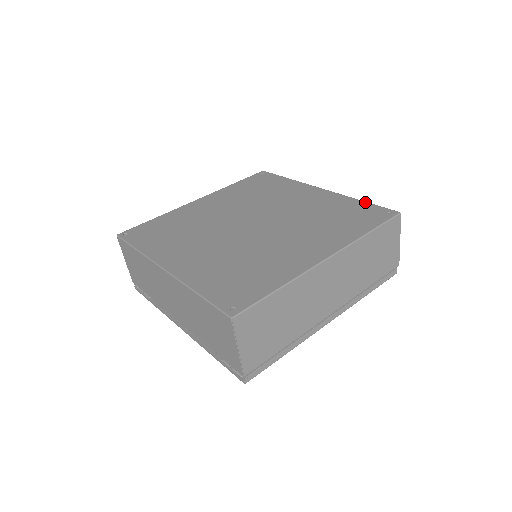
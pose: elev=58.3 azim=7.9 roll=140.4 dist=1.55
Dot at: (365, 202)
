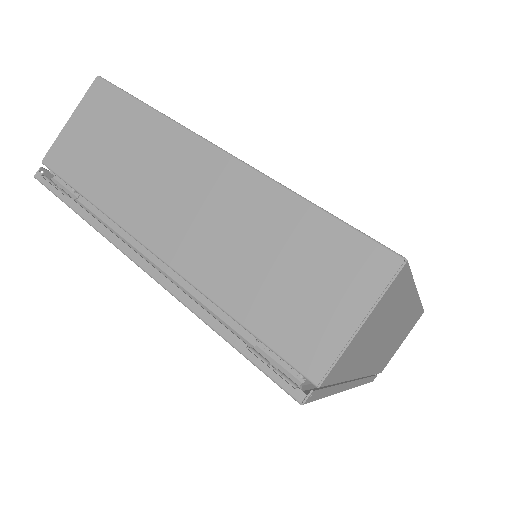
Dot at: occluded
